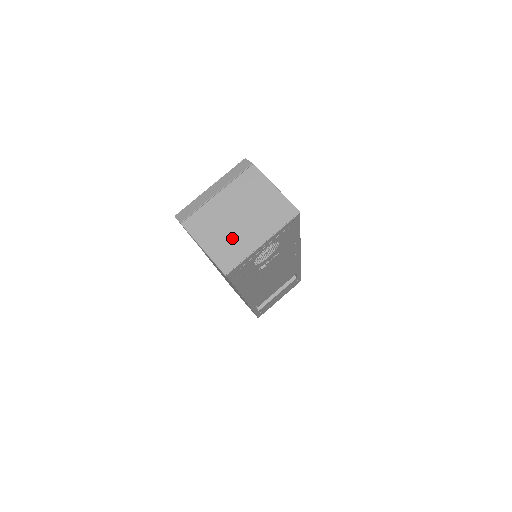
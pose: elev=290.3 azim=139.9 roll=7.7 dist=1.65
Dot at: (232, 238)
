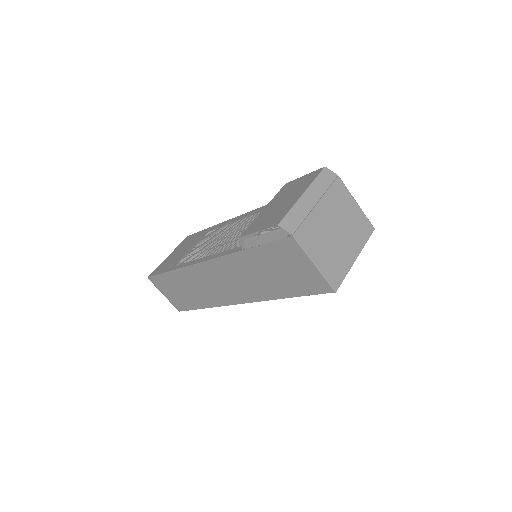
Dot at: (335, 253)
